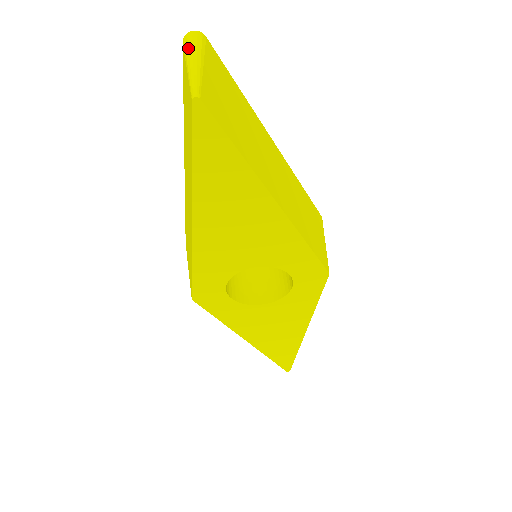
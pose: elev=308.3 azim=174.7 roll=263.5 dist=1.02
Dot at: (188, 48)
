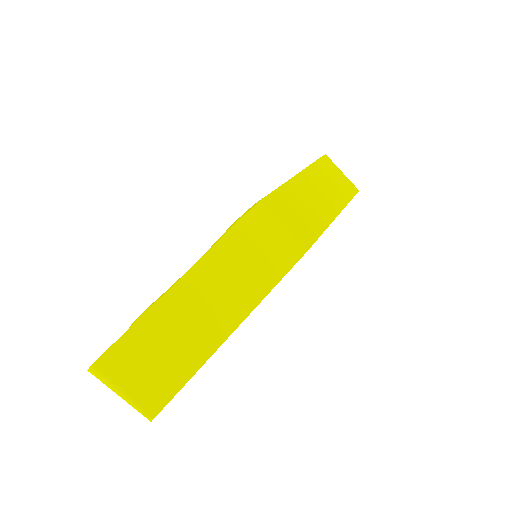
Dot at: occluded
